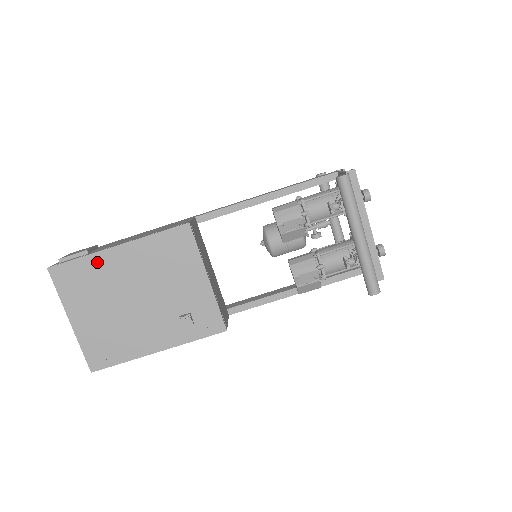
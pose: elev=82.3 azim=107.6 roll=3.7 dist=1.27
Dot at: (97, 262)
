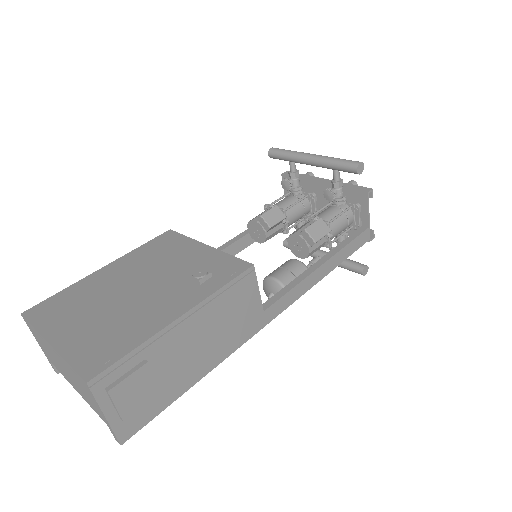
Dot at: (82, 286)
